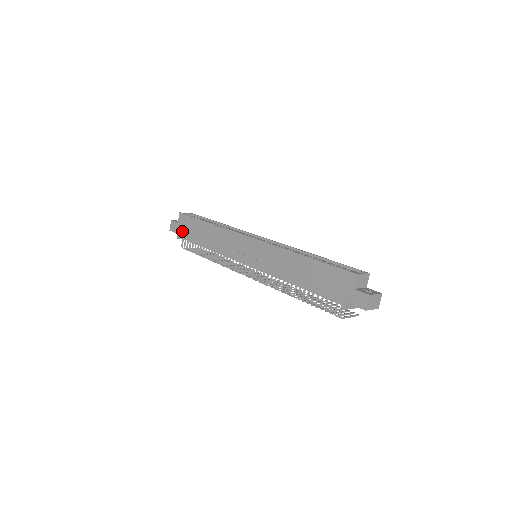
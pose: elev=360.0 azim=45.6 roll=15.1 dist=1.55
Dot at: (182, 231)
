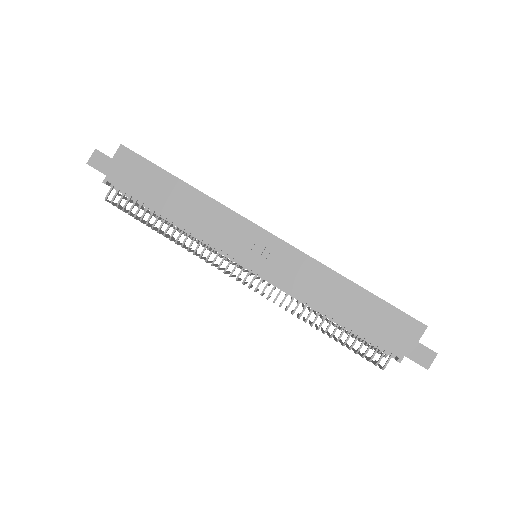
Dot at: (120, 175)
